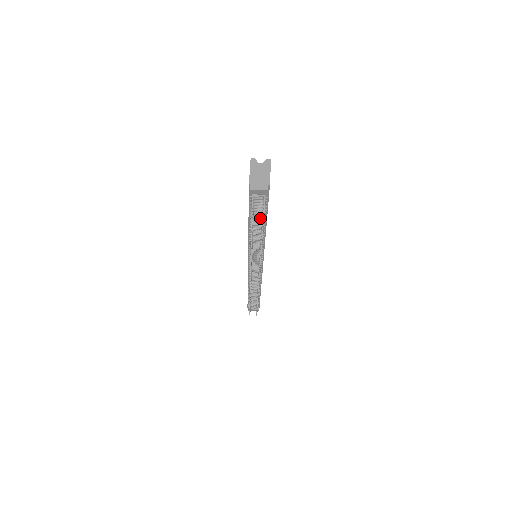
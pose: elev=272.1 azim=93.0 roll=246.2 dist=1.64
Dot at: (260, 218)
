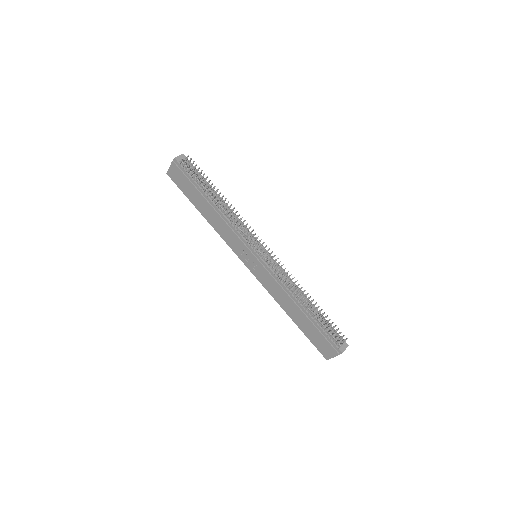
Dot at: occluded
